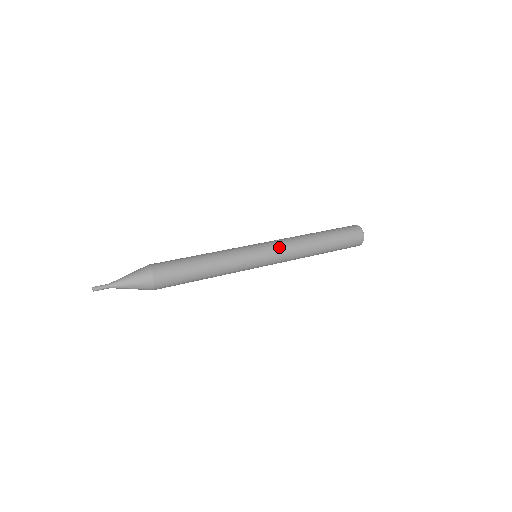
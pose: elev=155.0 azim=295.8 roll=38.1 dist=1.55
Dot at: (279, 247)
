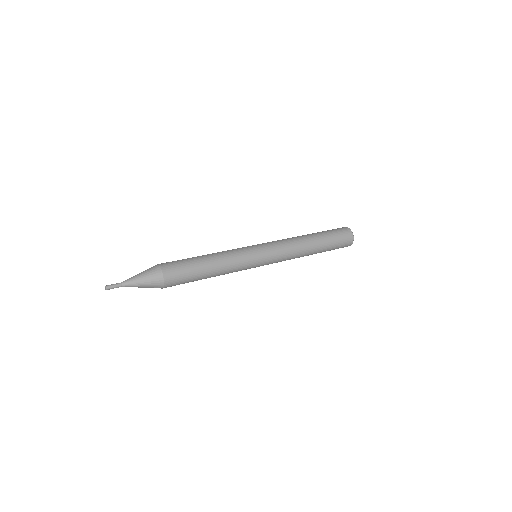
Dot at: (279, 253)
